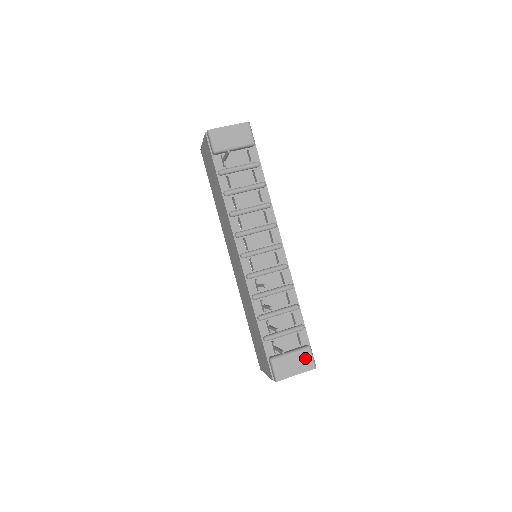
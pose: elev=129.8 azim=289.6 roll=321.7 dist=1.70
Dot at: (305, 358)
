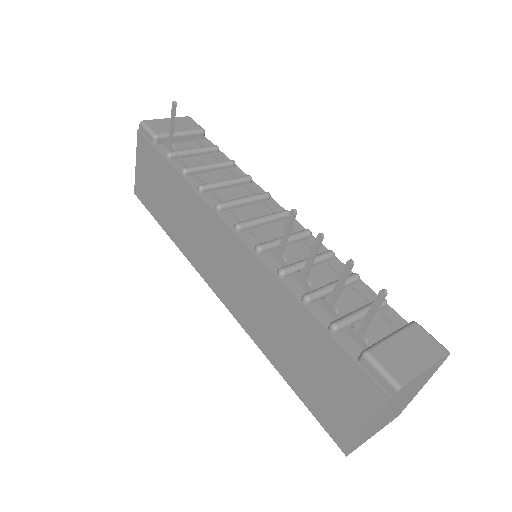
Dot at: (421, 339)
